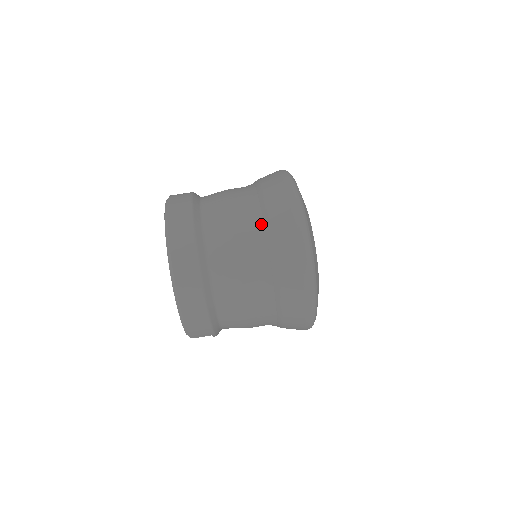
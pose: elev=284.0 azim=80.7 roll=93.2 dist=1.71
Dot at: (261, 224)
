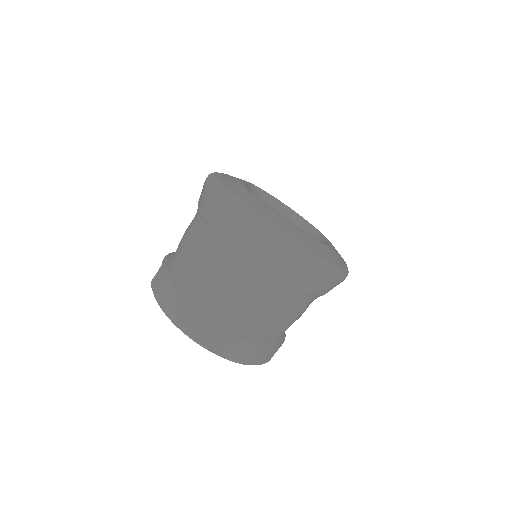
Dot at: (247, 266)
